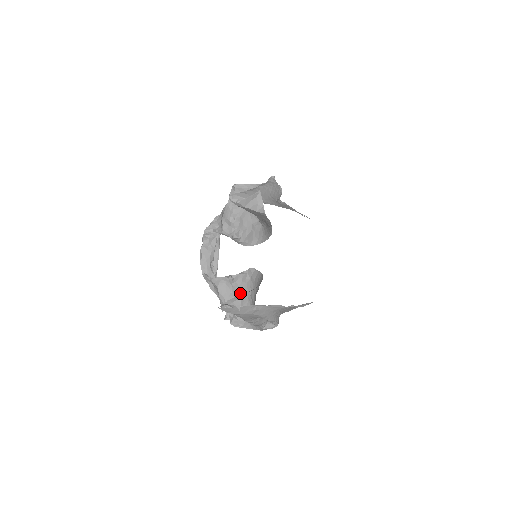
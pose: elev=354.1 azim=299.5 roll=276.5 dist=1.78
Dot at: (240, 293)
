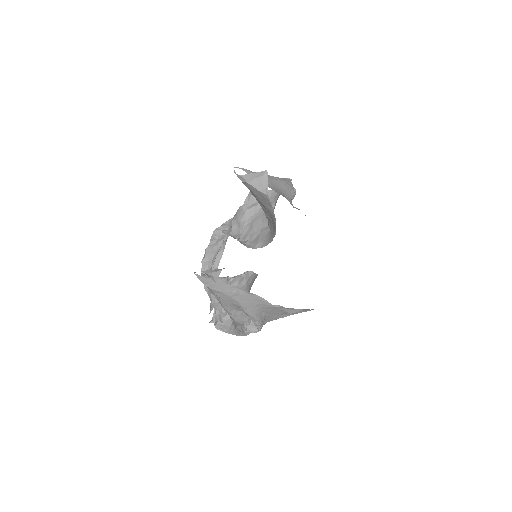
Dot at: occluded
